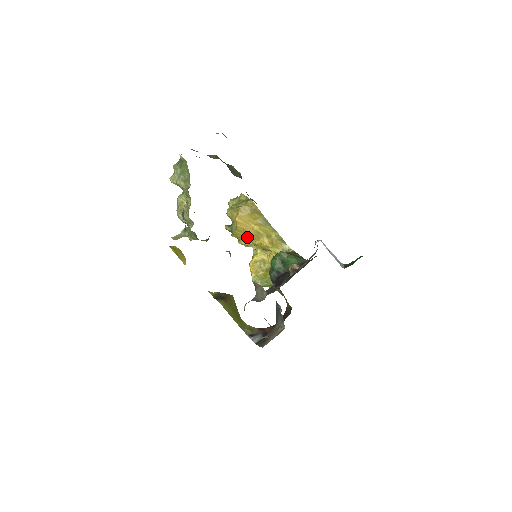
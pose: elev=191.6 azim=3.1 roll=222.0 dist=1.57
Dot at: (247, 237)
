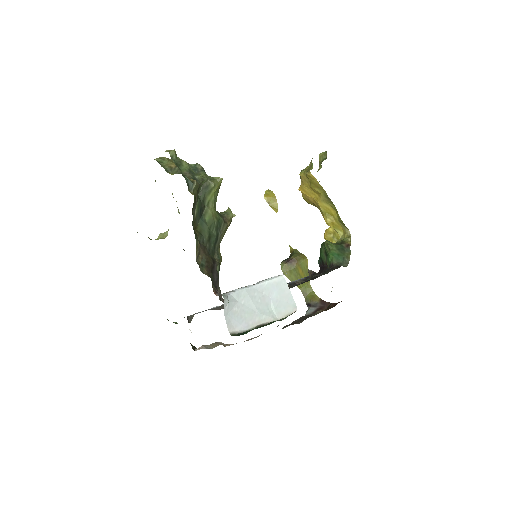
Dot at: occluded
